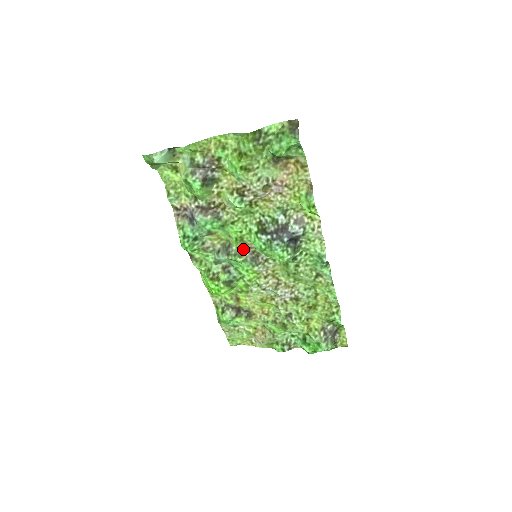
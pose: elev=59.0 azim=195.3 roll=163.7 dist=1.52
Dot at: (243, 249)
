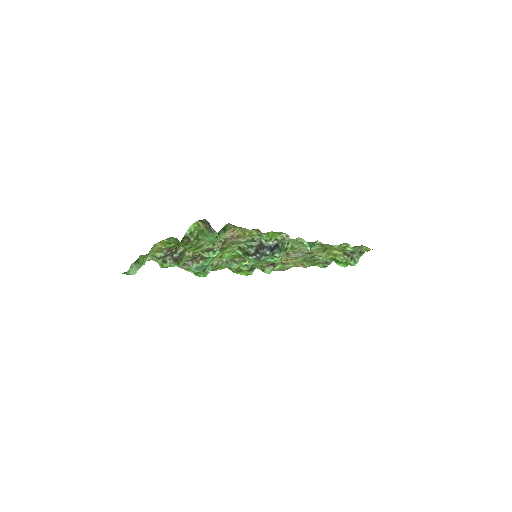
Dot at: occluded
